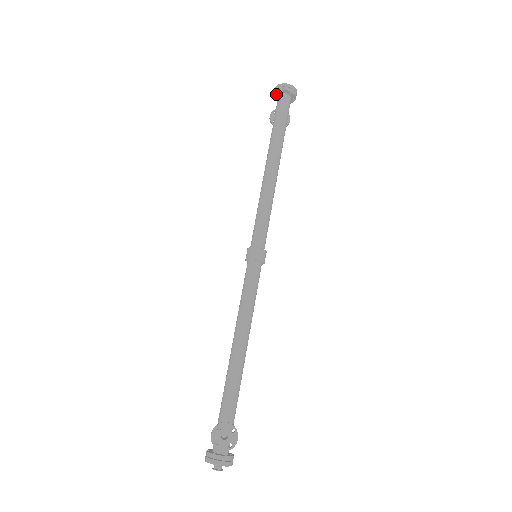
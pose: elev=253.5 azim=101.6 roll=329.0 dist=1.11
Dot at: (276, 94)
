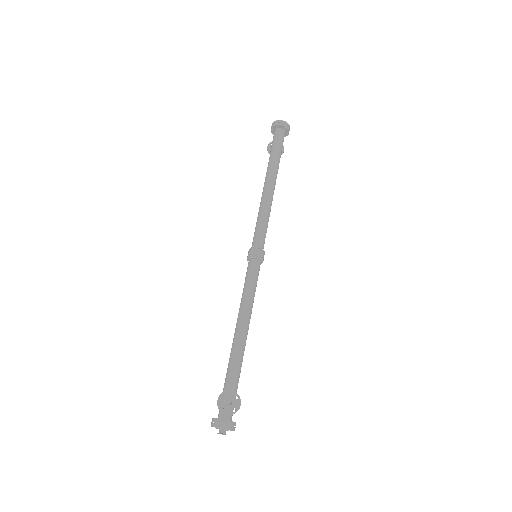
Dot at: (273, 129)
